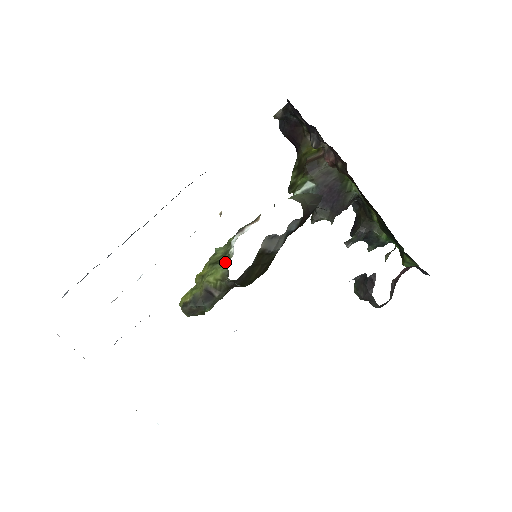
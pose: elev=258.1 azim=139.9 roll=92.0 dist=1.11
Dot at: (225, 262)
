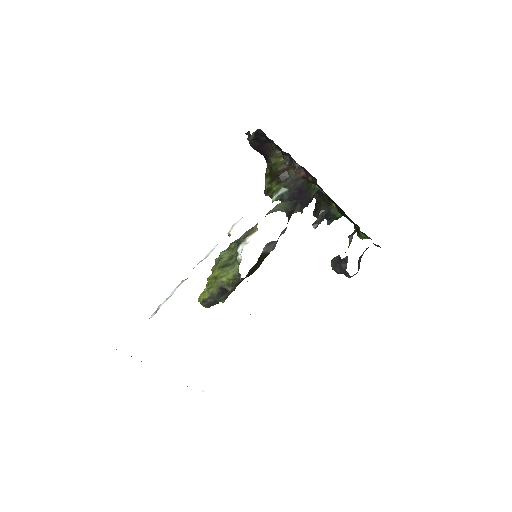
Dot at: (233, 265)
